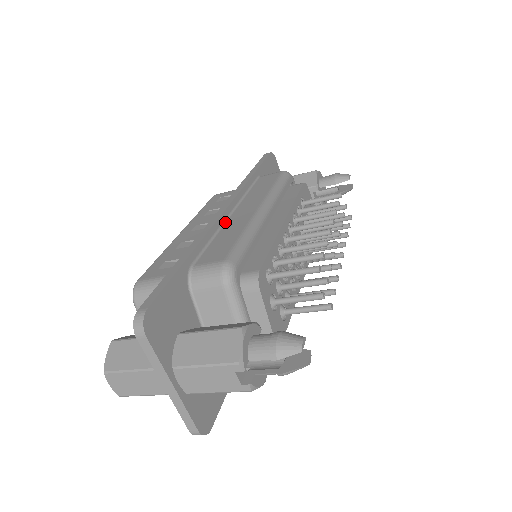
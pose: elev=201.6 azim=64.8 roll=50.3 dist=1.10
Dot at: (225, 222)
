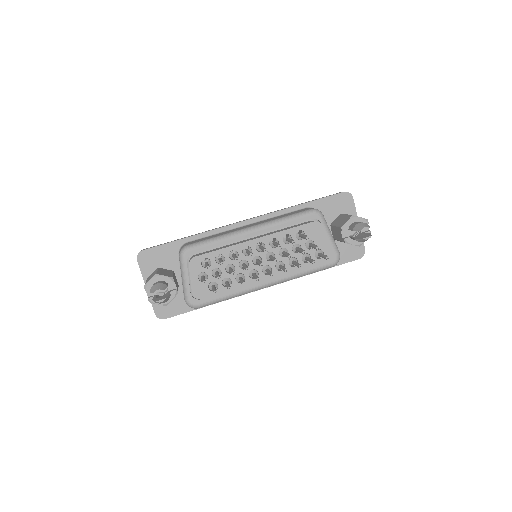
Dot at: (235, 228)
